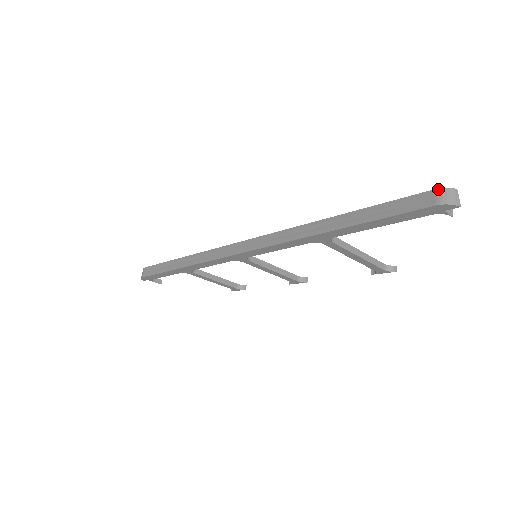
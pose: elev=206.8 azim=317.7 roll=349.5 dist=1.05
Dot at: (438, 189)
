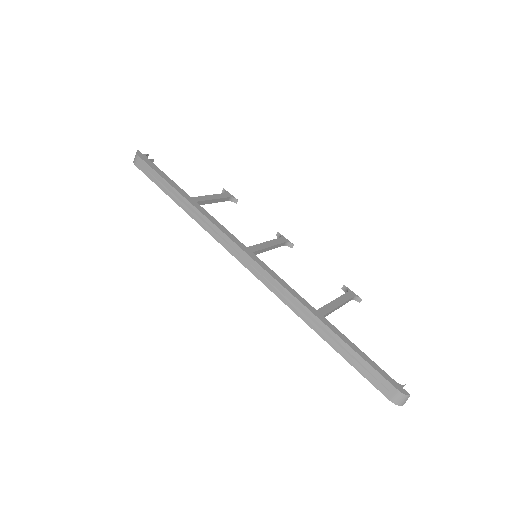
Dot at: (399, 392)
